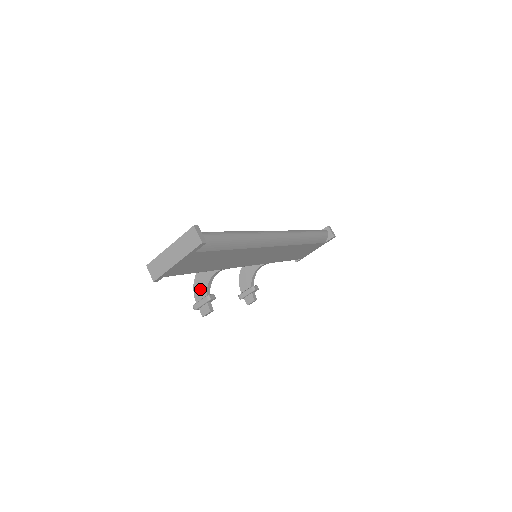
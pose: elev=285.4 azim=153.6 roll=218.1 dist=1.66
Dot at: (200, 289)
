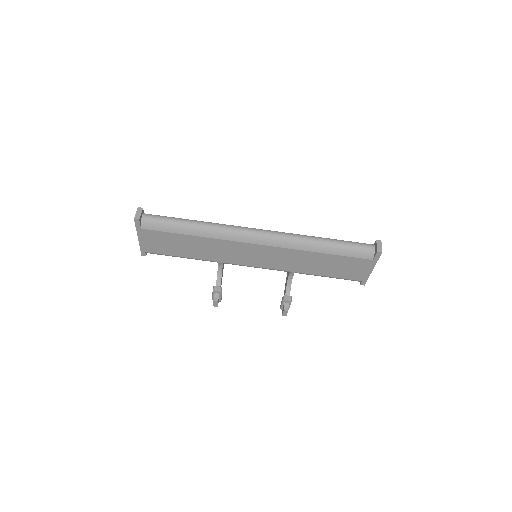
Dot at: occluded
